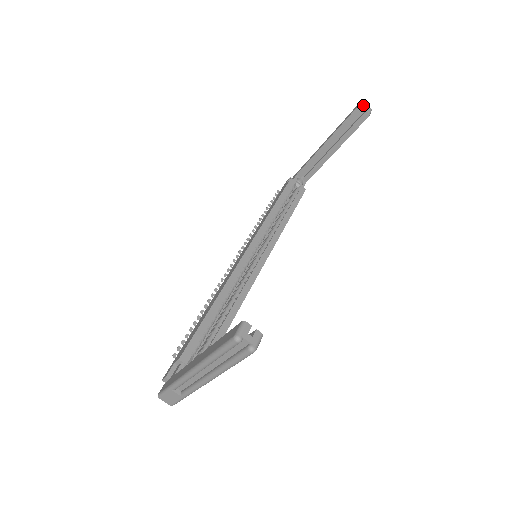
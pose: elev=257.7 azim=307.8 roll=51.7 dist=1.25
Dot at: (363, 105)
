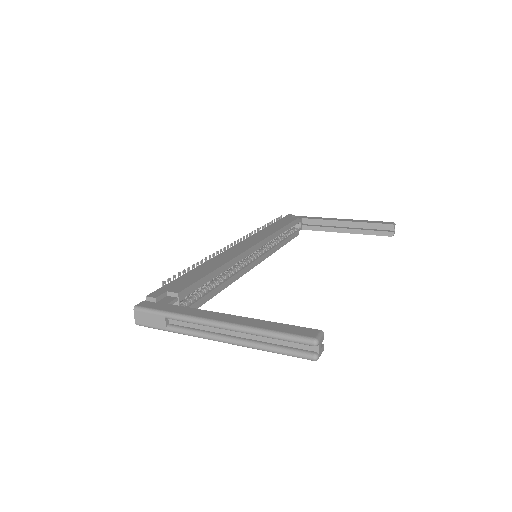
Dot at: occluded
